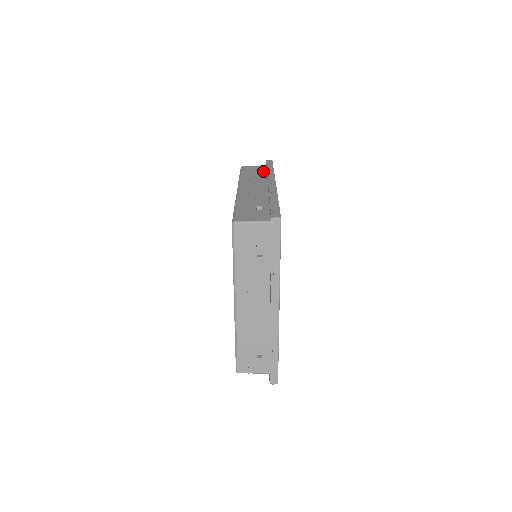
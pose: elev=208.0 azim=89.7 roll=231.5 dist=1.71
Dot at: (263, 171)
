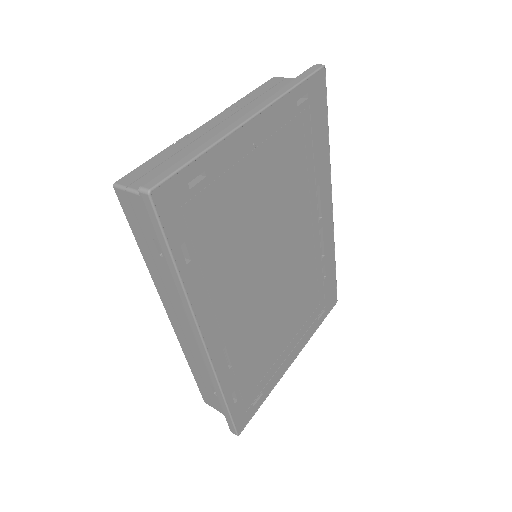
Dot at: occluded
